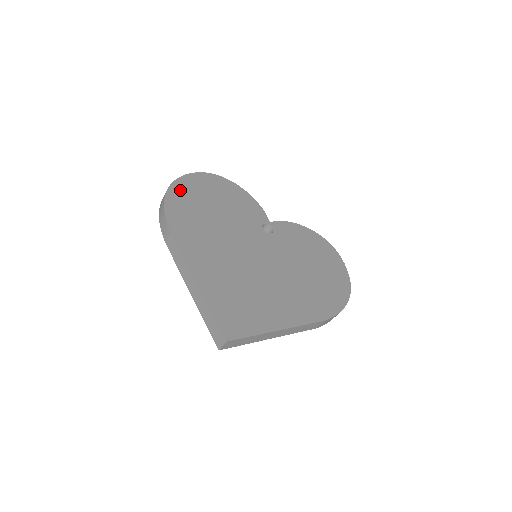
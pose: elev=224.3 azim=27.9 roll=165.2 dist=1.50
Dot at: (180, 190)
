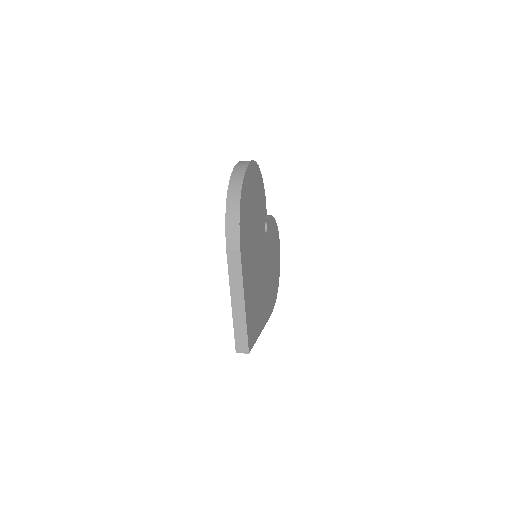
Dot at: (245, 191)
